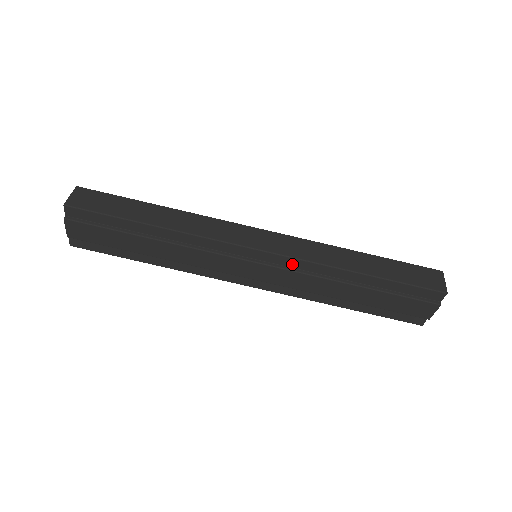
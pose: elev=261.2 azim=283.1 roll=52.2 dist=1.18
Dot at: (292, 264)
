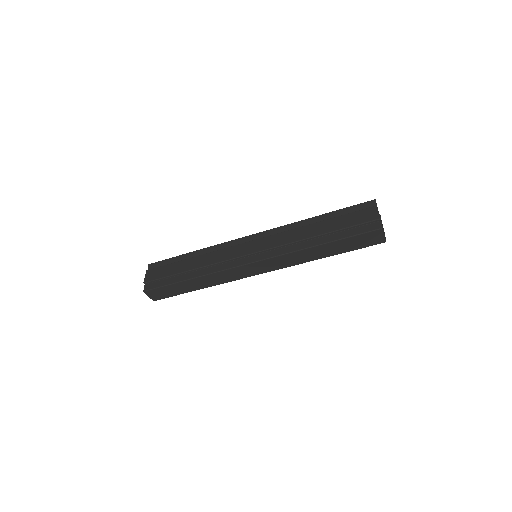
Dot at: occluded
